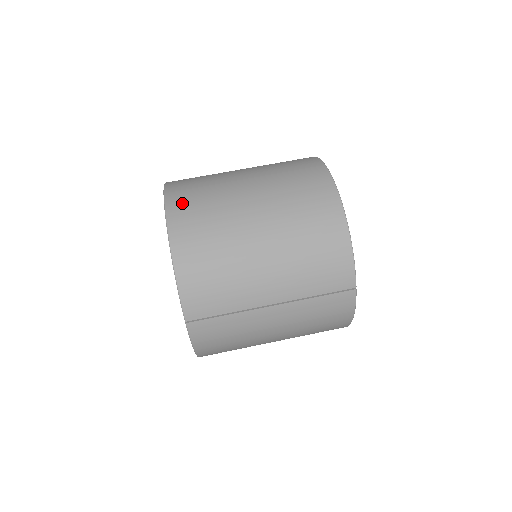
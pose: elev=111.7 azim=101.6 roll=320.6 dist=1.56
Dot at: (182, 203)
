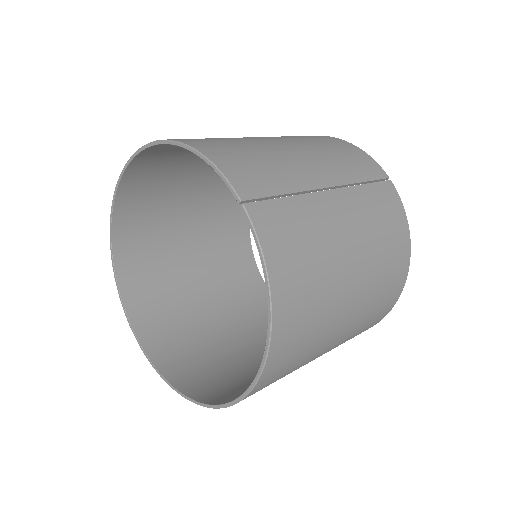
Dot at: occluded
